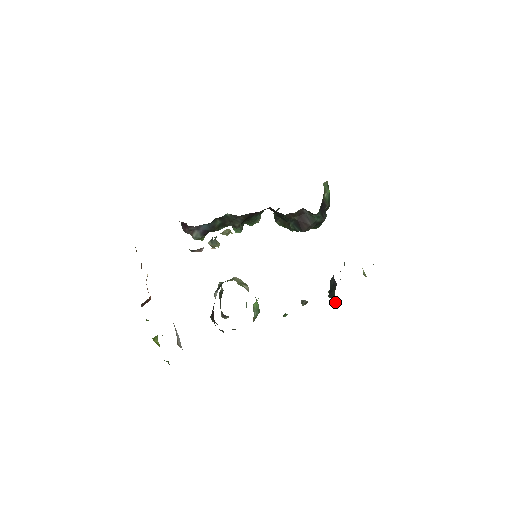
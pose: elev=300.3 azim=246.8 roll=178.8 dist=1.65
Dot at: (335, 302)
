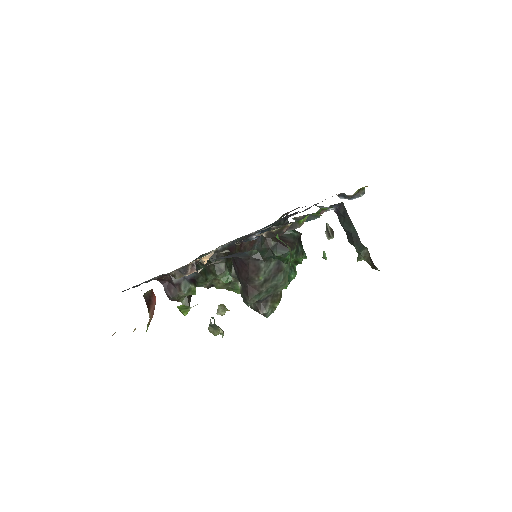
Dot at: (369, 254)
